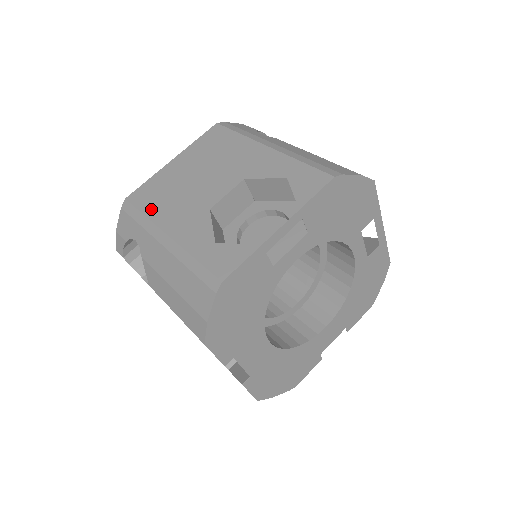
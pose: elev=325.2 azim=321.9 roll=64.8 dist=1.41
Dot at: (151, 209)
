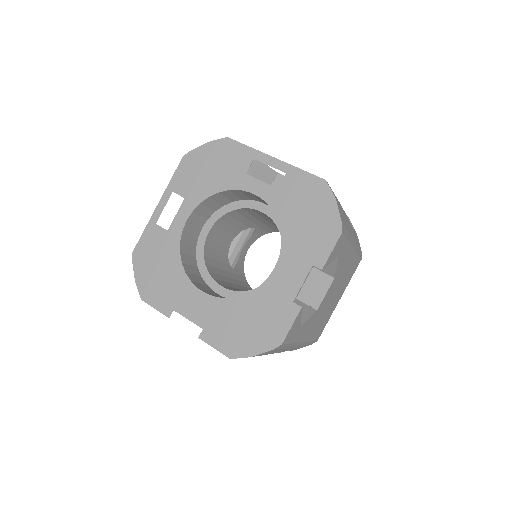
Dot at: occluded
